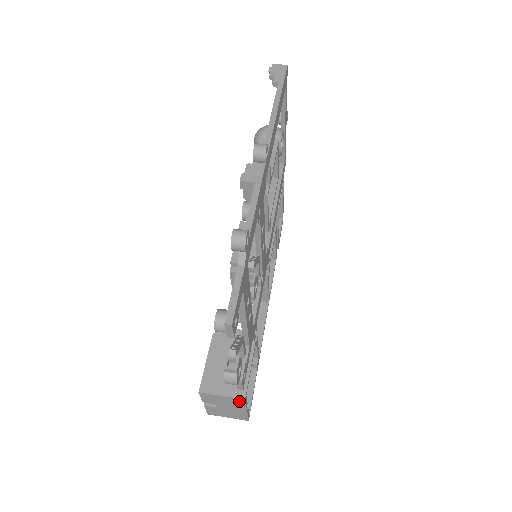
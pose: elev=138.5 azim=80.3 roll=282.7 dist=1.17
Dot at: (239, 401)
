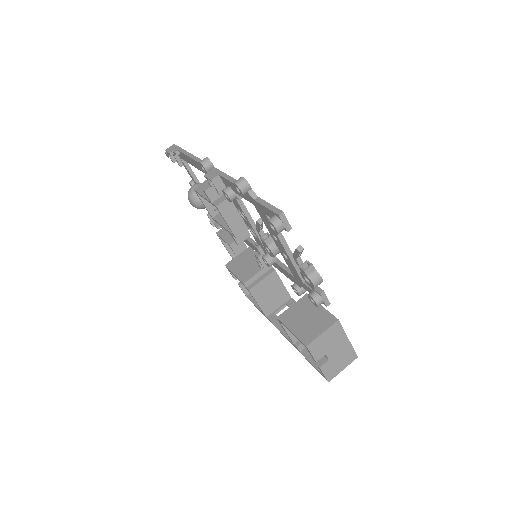
Dot at: (336, 328)
